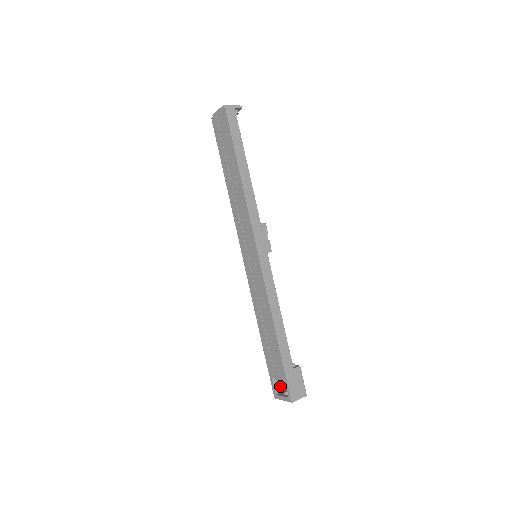
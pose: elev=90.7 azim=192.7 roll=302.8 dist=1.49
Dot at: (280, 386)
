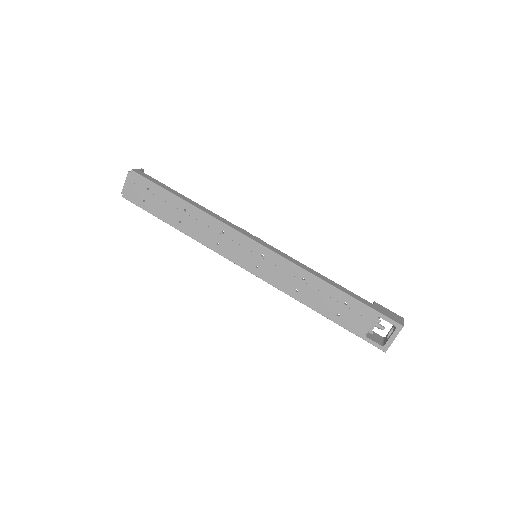
Dot at: (378, 340)
